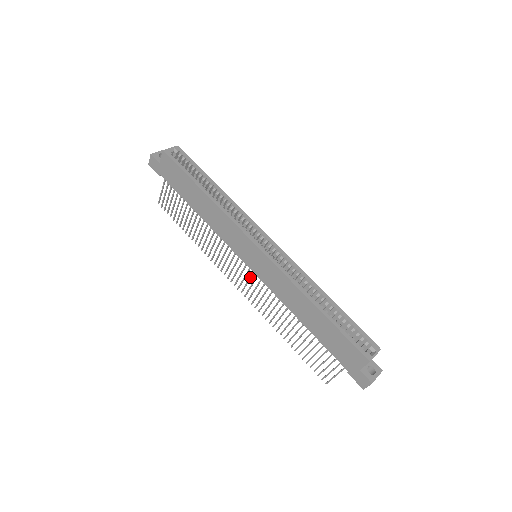
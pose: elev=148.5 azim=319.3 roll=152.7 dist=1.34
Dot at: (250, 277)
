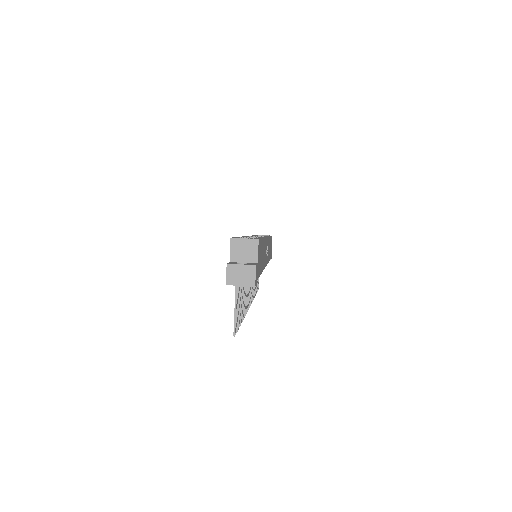
Dot at: occluded
